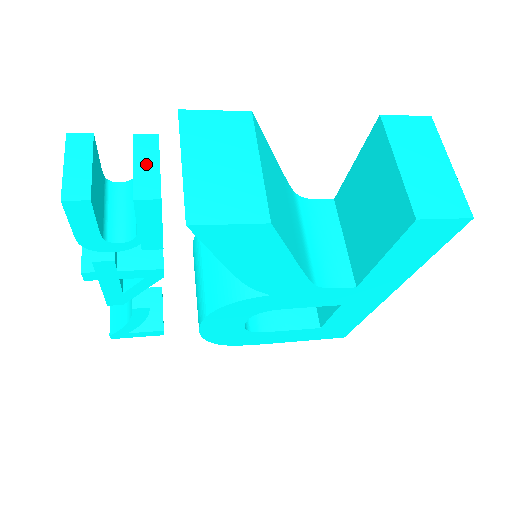
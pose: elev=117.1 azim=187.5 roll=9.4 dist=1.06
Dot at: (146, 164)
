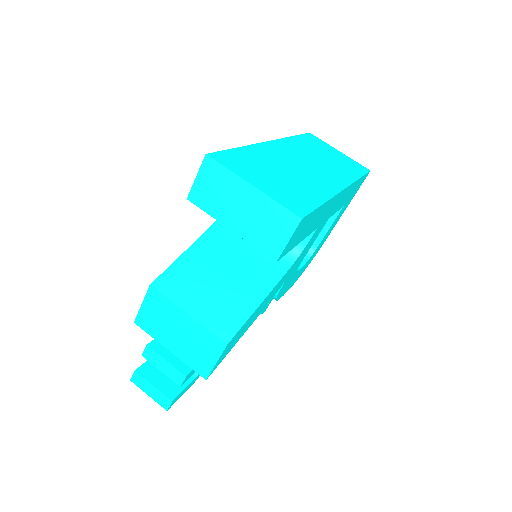
Dot at: (162, 366)
